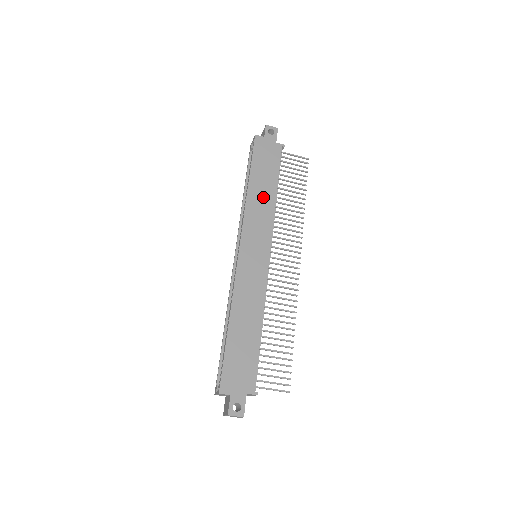
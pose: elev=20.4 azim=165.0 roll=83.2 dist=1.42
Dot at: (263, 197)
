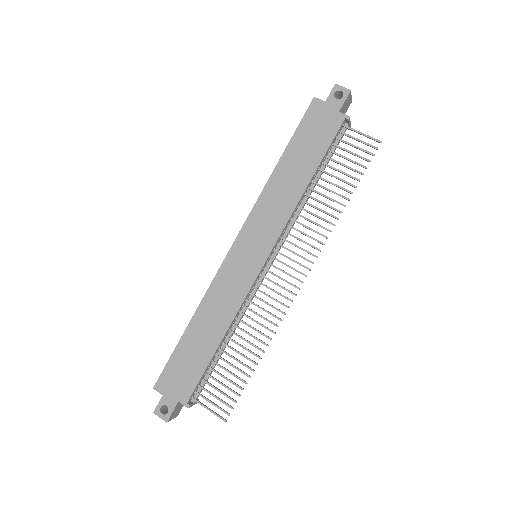
Dot at: (288, 185)
